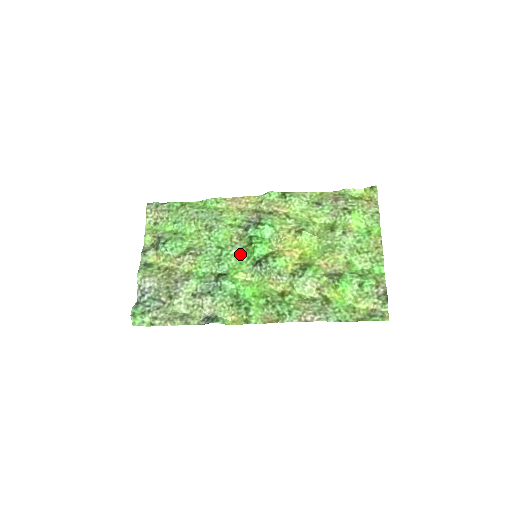
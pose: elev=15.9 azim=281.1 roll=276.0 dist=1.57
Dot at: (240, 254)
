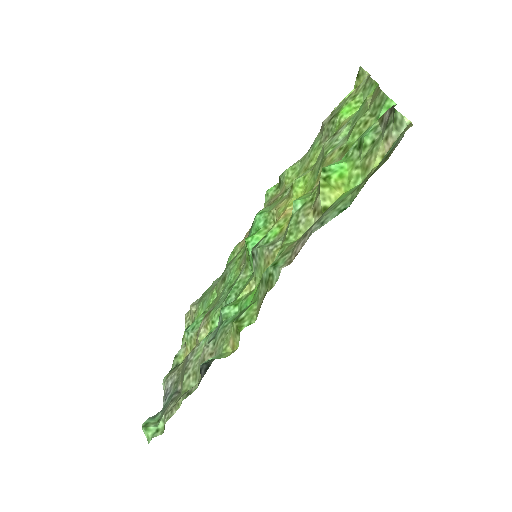
Dot at: (247, 273)
